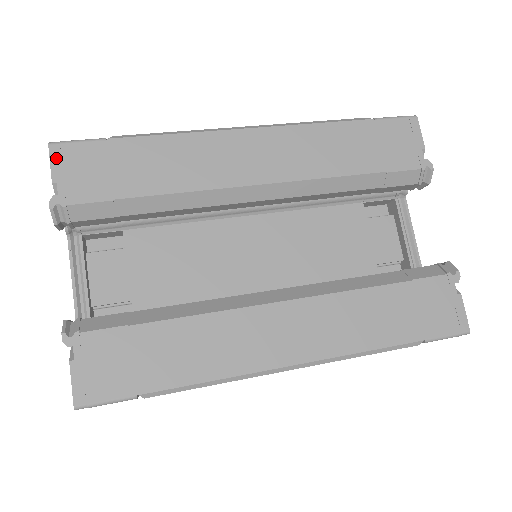
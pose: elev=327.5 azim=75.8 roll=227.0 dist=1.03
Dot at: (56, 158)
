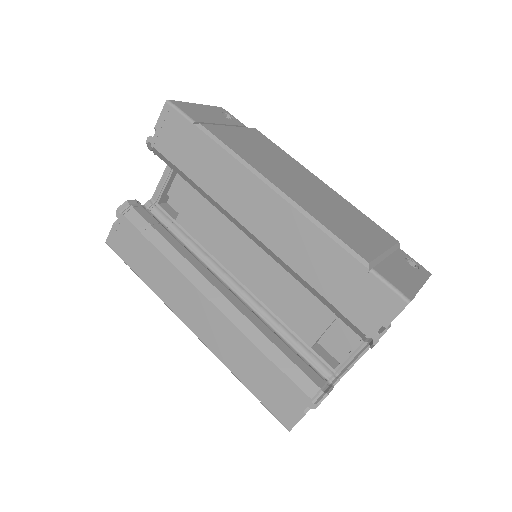
Dot at: (164, 114)
